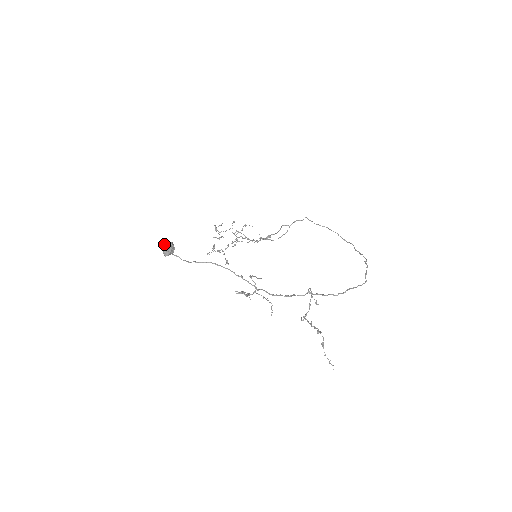
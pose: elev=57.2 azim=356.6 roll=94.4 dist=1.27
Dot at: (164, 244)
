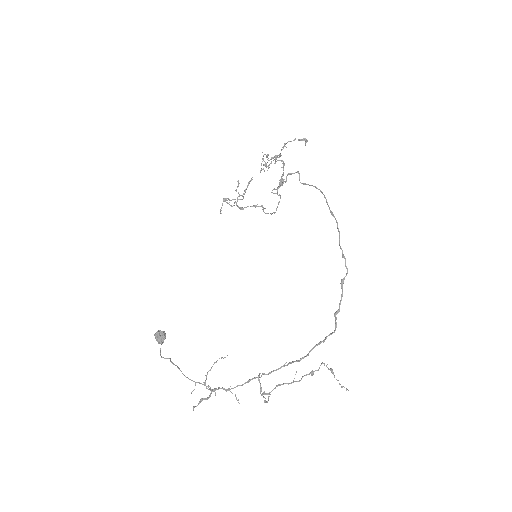
Dot at: occluded
